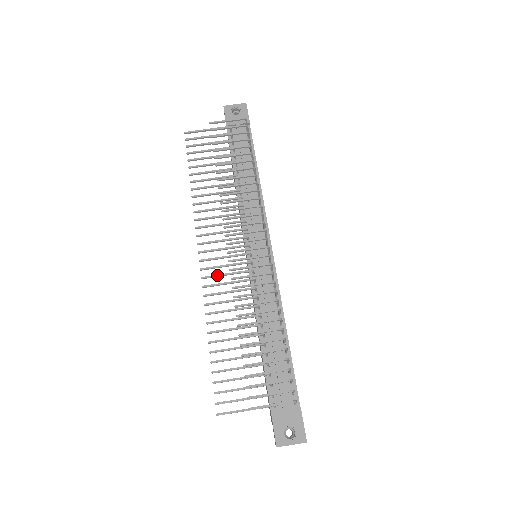
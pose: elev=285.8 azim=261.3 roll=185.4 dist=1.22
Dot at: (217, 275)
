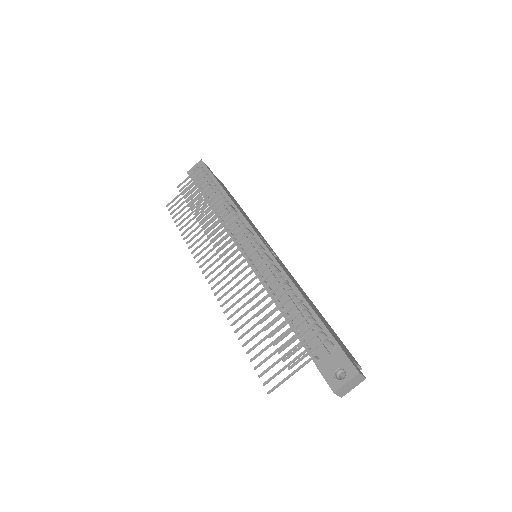
Dot at: (225, 285)
